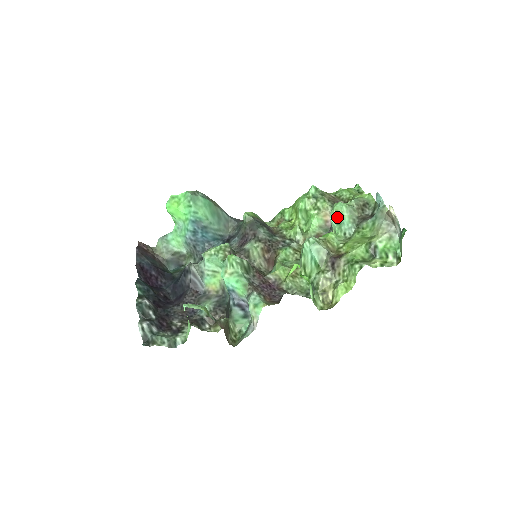
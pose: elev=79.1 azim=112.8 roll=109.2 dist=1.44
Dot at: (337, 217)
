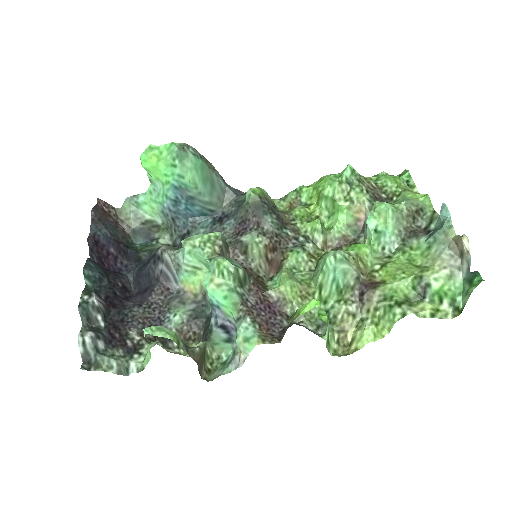
Dot at: (377, 222)
